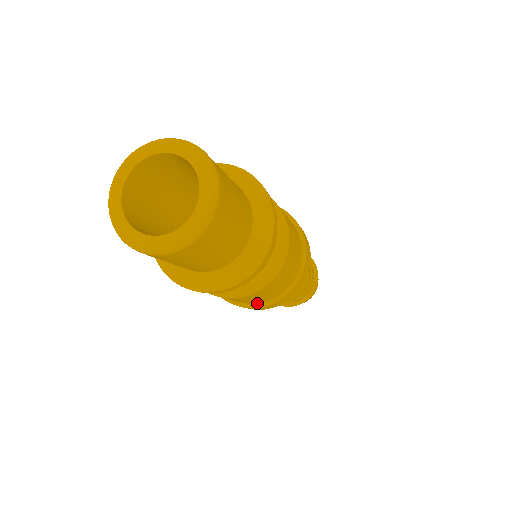
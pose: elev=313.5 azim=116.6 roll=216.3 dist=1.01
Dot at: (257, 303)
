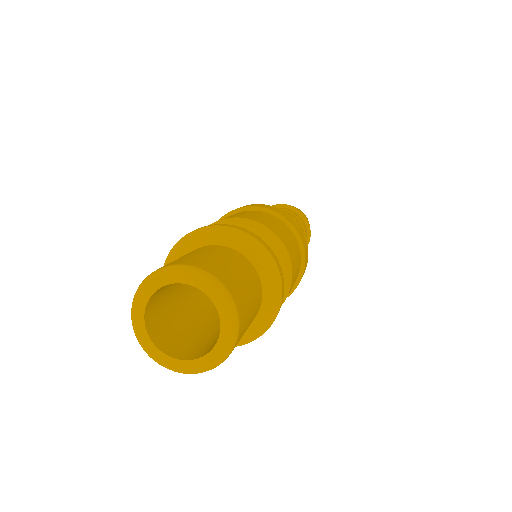
Dot at: occluded
